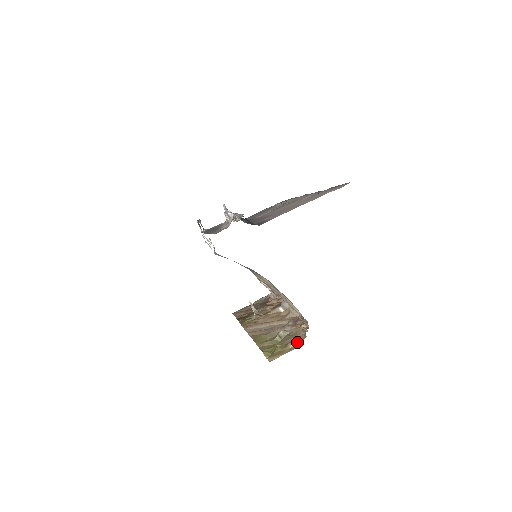
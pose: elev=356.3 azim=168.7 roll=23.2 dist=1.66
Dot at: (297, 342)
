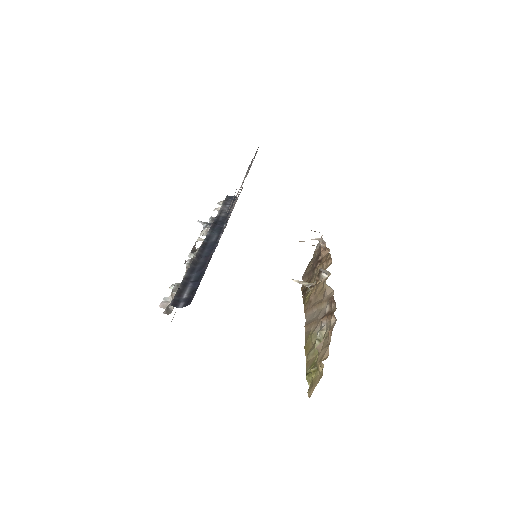
Dot at: (321, 366)
